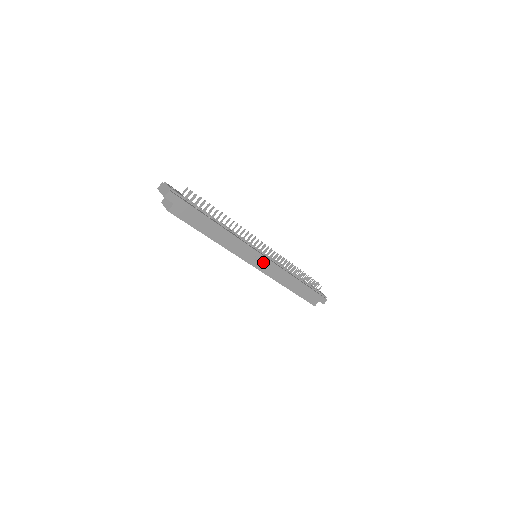
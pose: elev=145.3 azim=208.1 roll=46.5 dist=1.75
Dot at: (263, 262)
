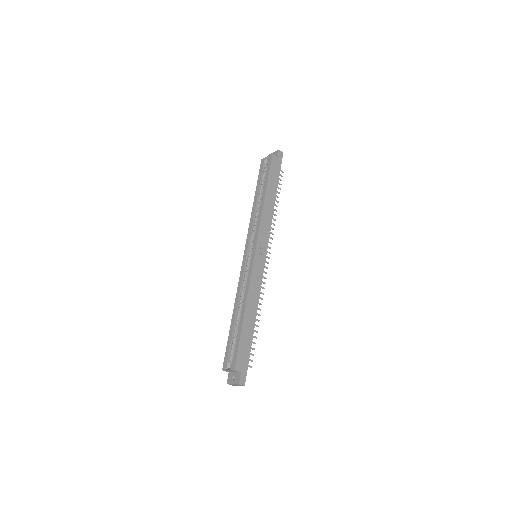
Dot at: (261, 259)
